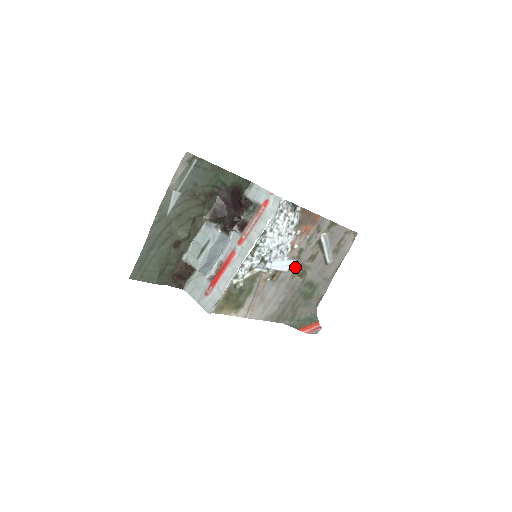
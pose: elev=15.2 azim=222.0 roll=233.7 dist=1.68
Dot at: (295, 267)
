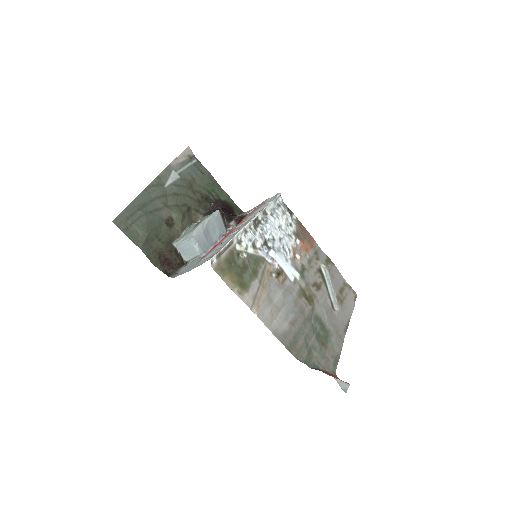
Dot at: (300, 284)
